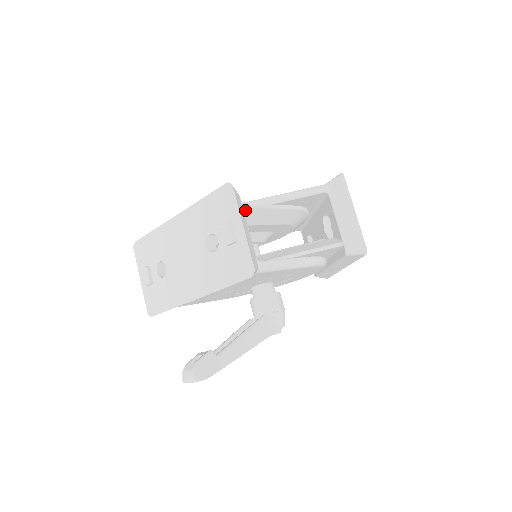
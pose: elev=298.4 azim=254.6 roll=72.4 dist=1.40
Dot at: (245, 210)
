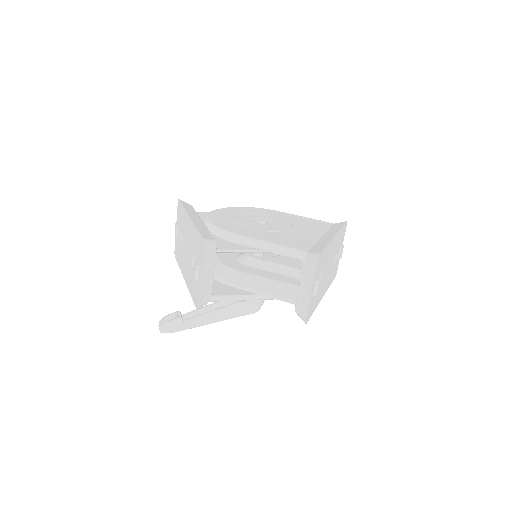
Dot at: (223, 252)
